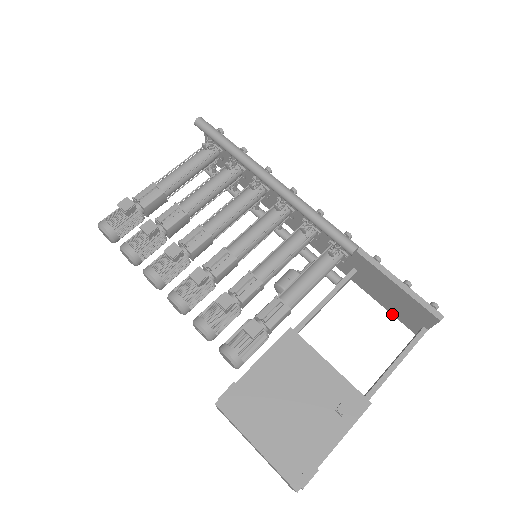
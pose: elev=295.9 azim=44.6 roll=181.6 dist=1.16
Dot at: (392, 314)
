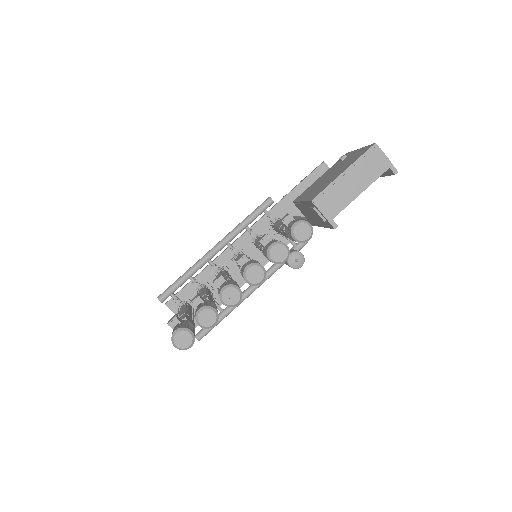
Dot at: occluded
